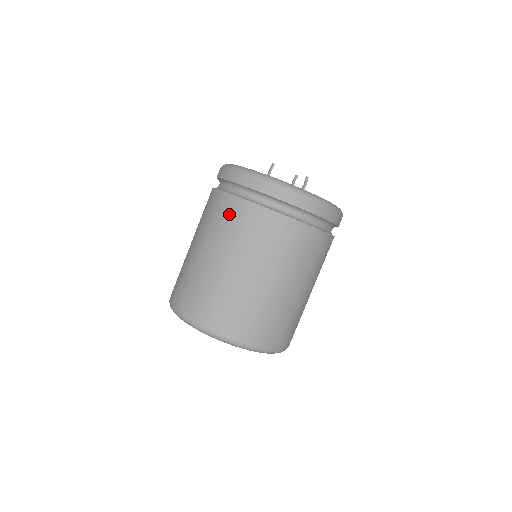
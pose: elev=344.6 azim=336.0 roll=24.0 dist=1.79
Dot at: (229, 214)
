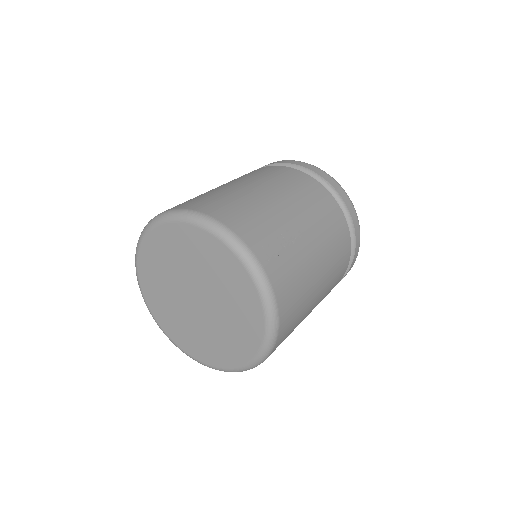
Dot at: (261, 170)
